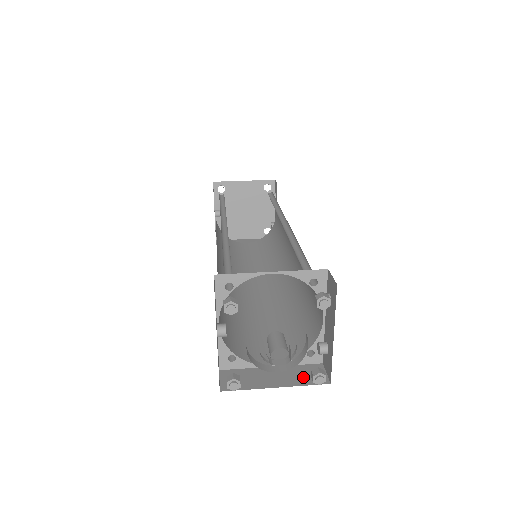
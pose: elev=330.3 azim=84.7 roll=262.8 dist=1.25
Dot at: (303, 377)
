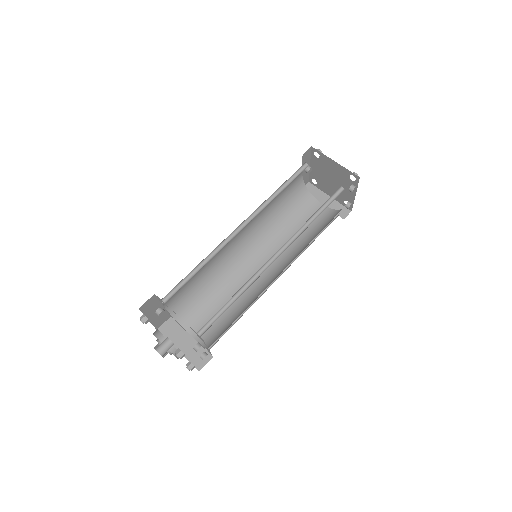
Dot at: (194, 356)
